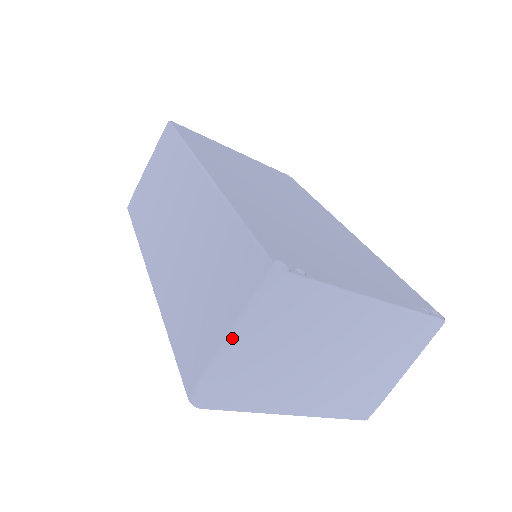
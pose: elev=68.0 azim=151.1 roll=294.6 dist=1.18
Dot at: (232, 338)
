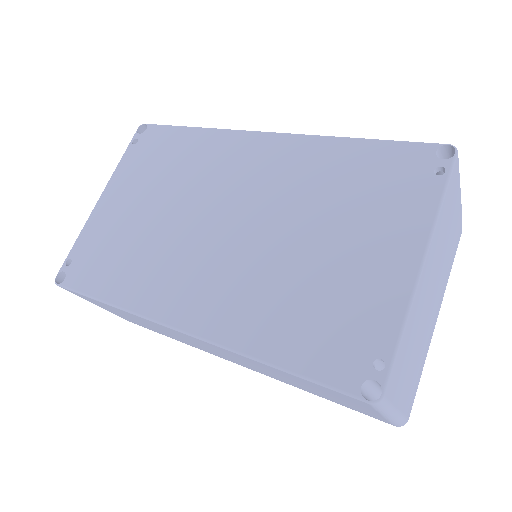
Dot at: (390, 417)
